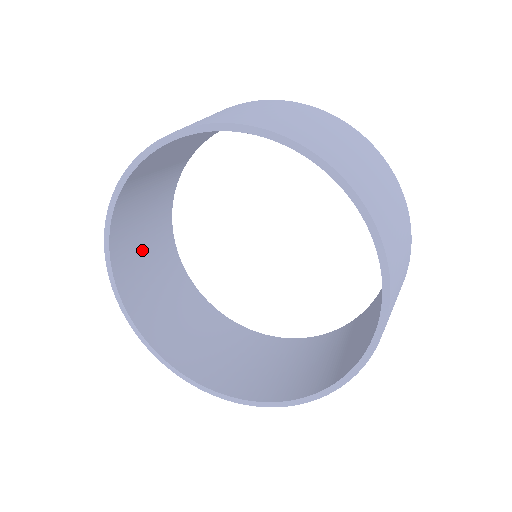
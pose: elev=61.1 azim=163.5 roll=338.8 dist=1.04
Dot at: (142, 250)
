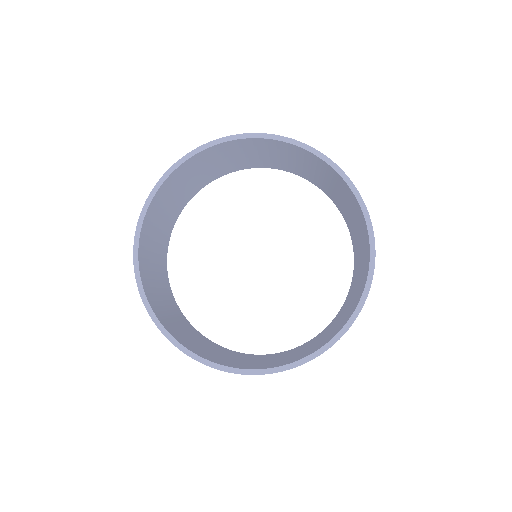
Dot at: (209, 351)
